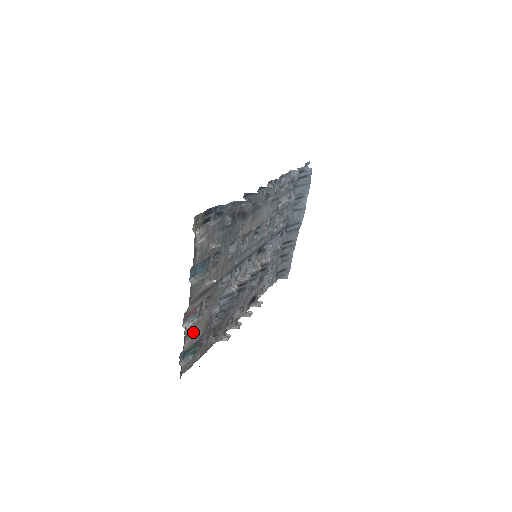
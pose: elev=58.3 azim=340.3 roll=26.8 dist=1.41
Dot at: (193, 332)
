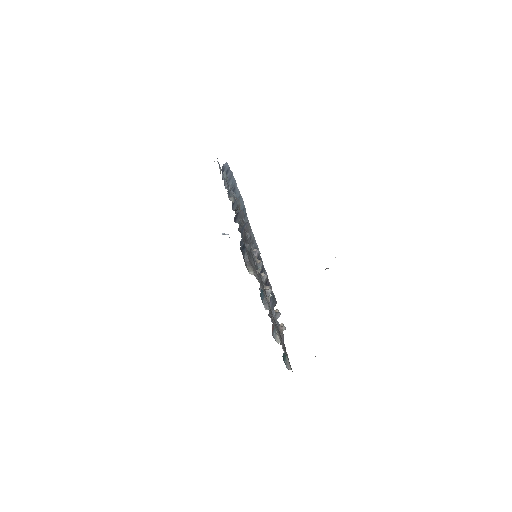
Dot at: occluded
